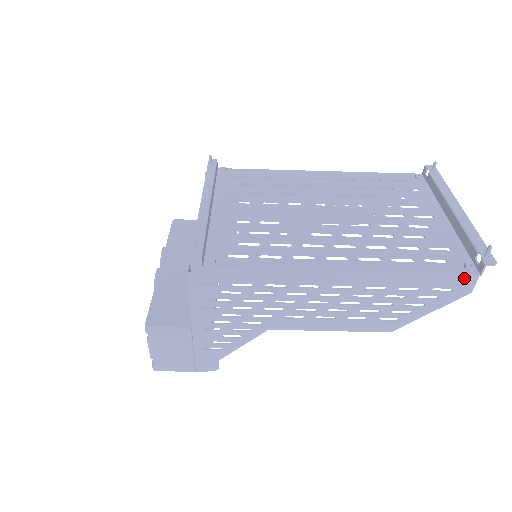
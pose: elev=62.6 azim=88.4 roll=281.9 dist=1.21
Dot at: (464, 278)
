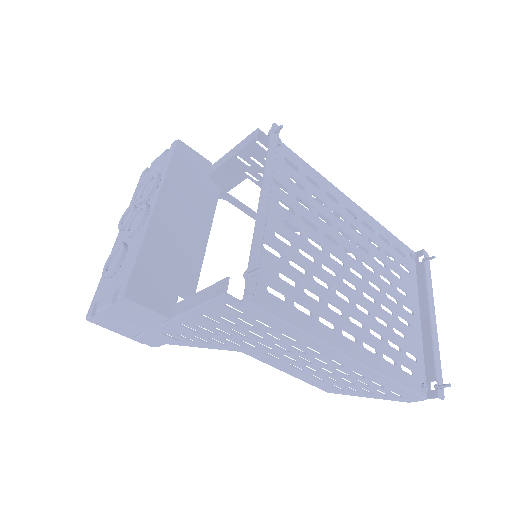
Dot at: (417, 396)
